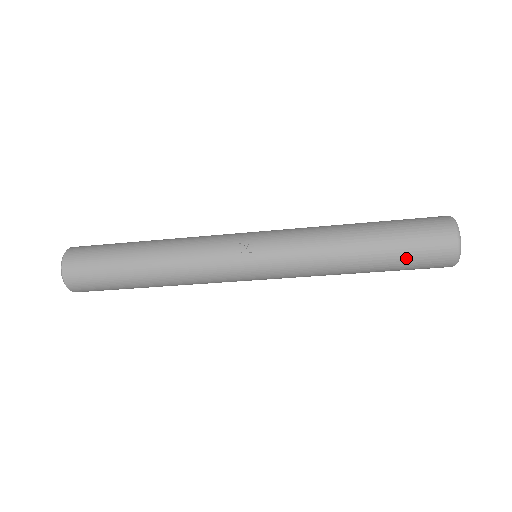
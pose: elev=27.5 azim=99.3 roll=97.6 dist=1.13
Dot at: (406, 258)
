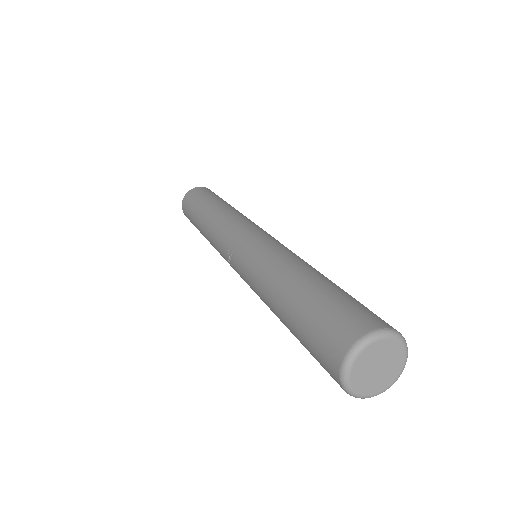
Dot at: occluded
